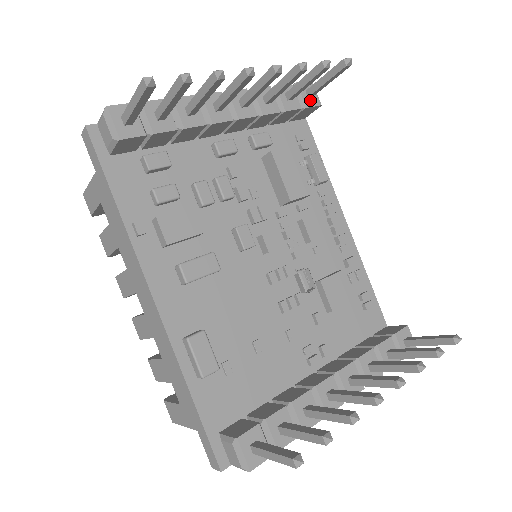
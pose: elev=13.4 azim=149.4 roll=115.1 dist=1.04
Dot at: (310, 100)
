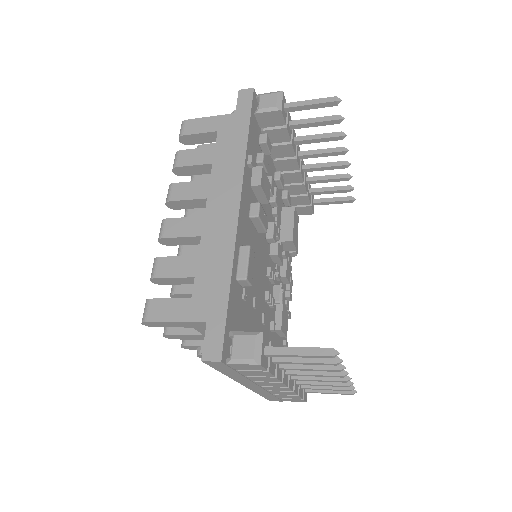
Dot at: (313, 205)
